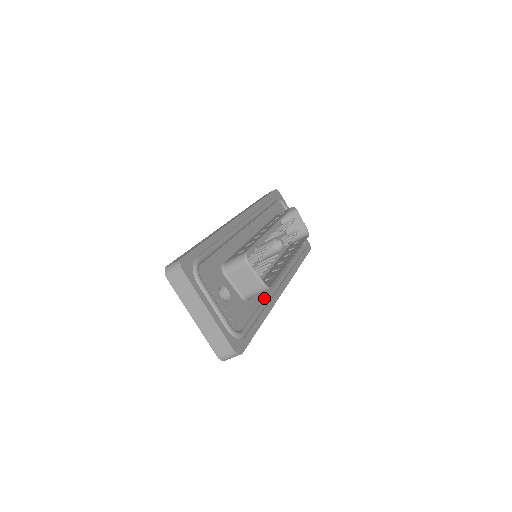
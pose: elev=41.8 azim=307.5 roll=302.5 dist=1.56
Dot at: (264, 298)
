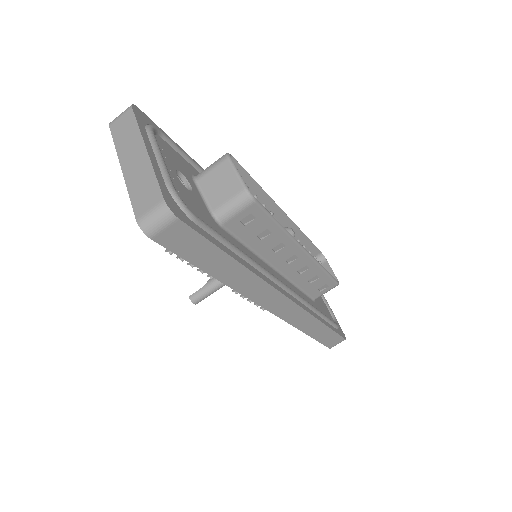
Dot at: occluded
